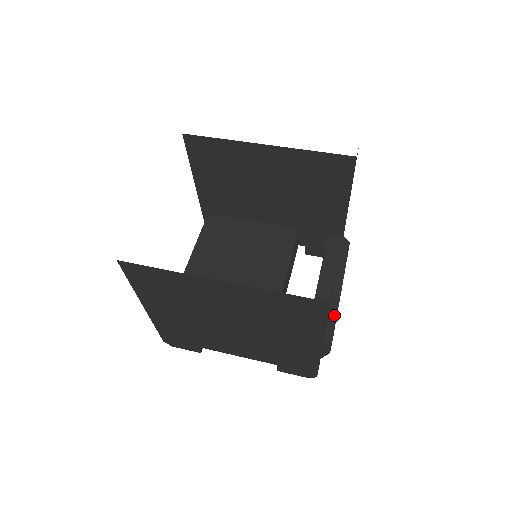
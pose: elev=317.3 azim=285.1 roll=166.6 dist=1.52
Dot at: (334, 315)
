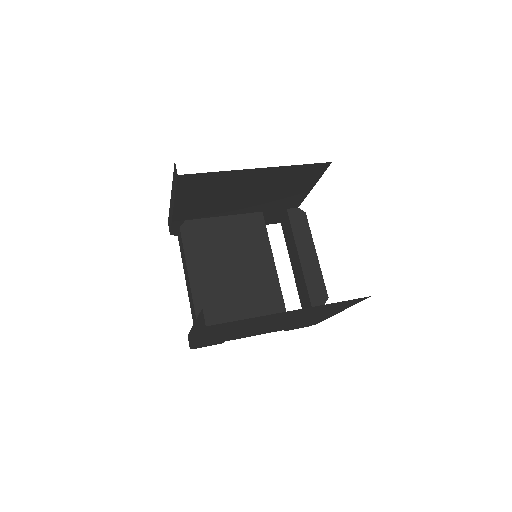
Dot at: (321, 278)
